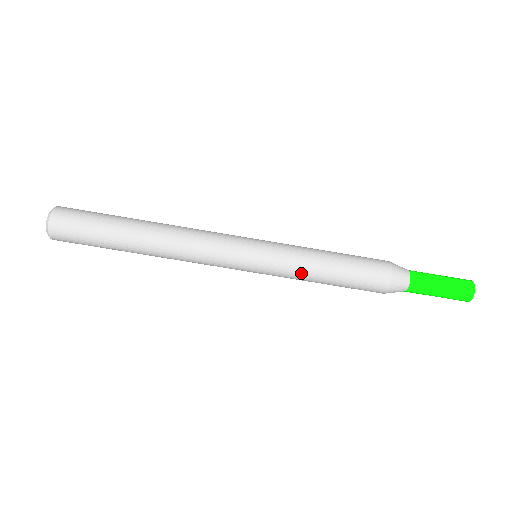
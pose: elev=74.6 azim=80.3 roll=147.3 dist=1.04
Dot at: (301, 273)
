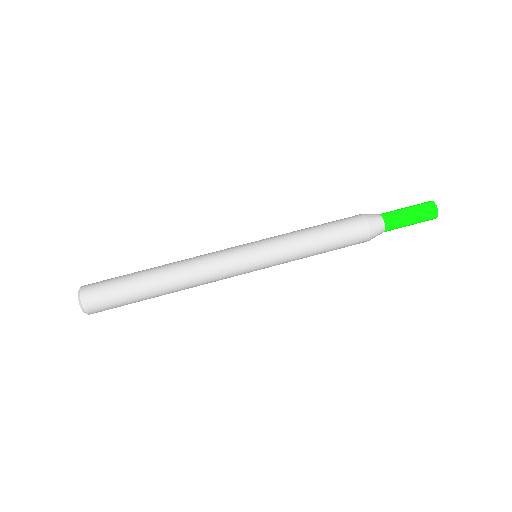
Dot at: (292, 236)
